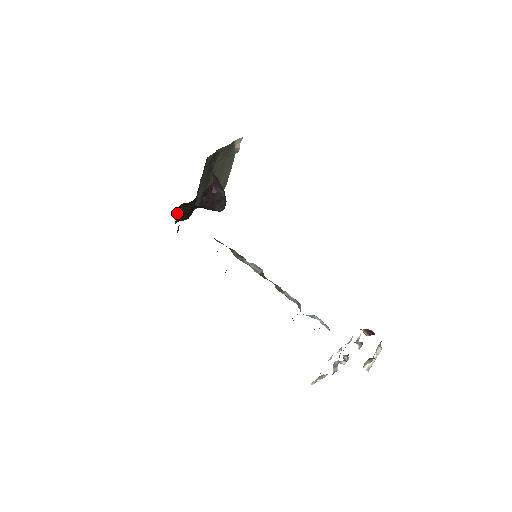
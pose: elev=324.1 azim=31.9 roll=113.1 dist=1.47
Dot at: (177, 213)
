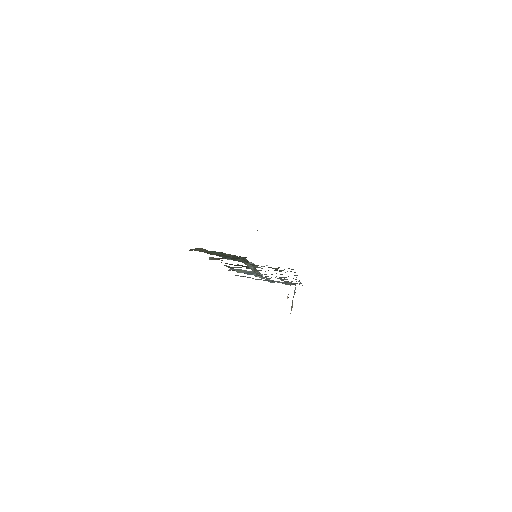
Dot at: occluded
